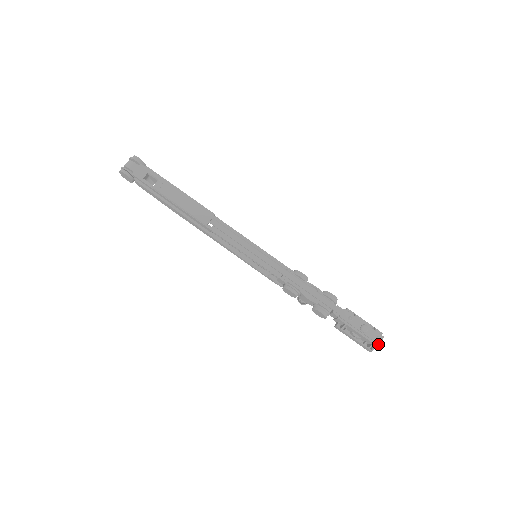
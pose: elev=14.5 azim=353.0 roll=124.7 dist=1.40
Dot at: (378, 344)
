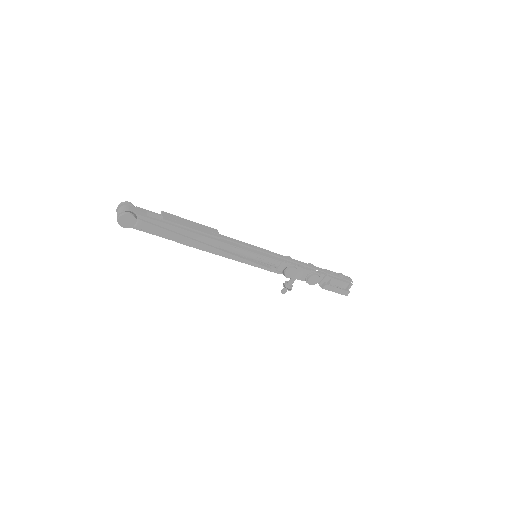
Dot at: (352, 282)
